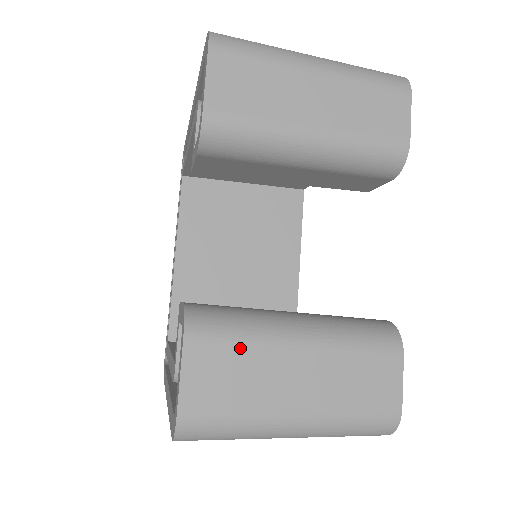
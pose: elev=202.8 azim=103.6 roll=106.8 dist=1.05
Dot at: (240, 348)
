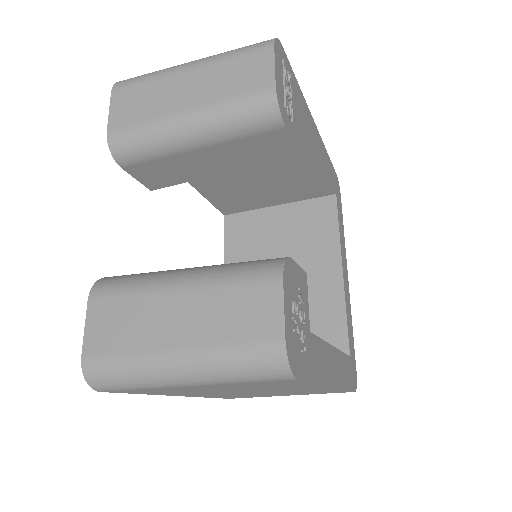
Dot at: (128, 299)
